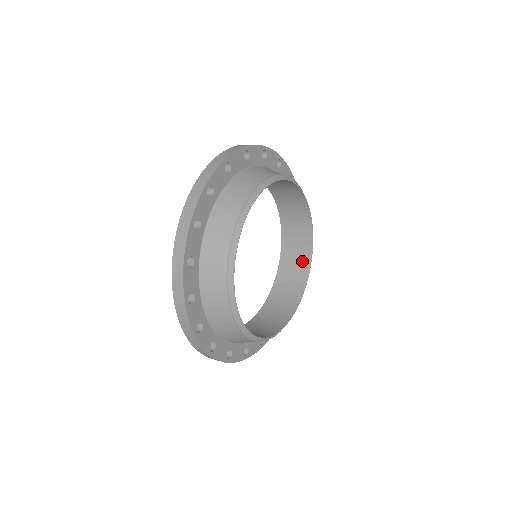
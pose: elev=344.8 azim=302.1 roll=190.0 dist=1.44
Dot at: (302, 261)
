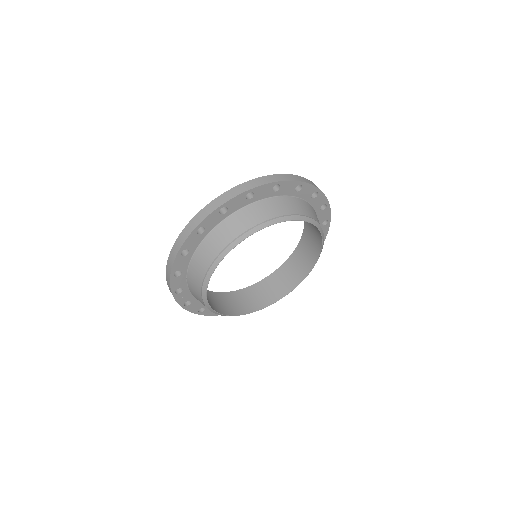
Dot at: (316, 243)
